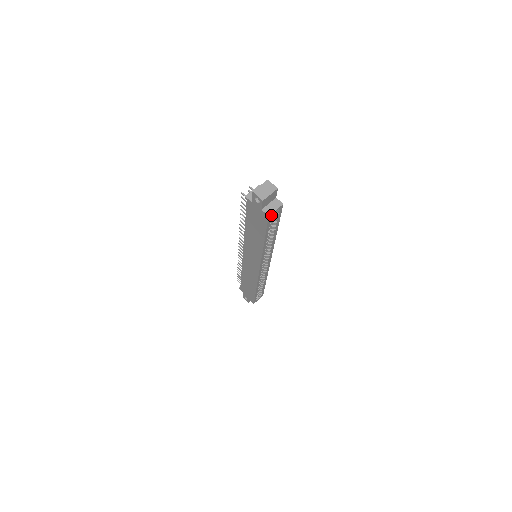
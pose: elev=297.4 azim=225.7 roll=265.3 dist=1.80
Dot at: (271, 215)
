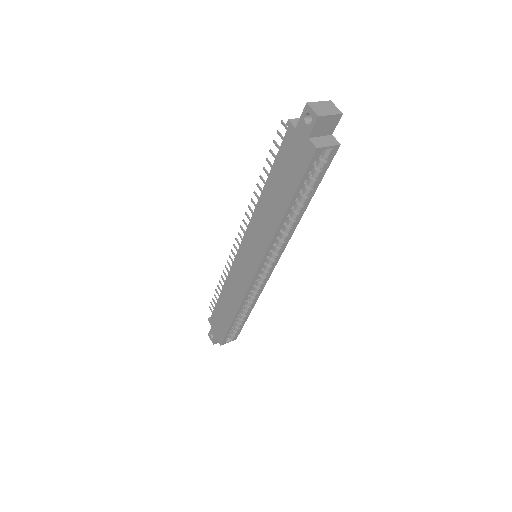
Dot at: (319, 151)
